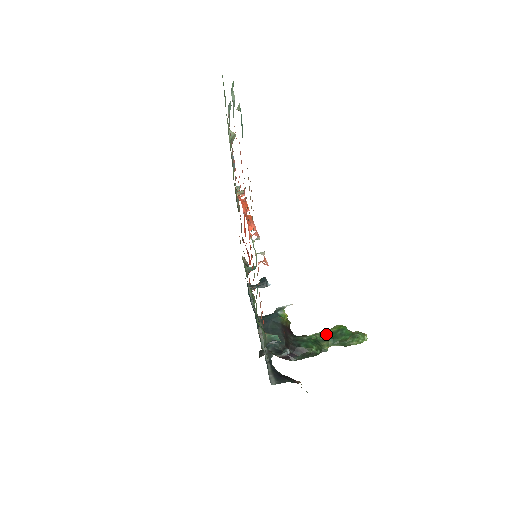
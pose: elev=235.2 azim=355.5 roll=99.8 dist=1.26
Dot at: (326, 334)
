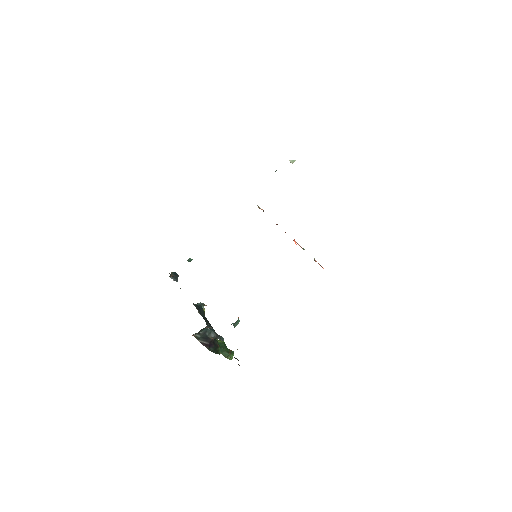
Dot at: occluded
